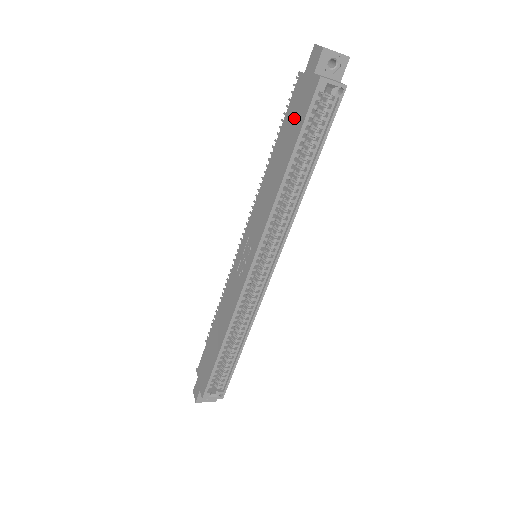
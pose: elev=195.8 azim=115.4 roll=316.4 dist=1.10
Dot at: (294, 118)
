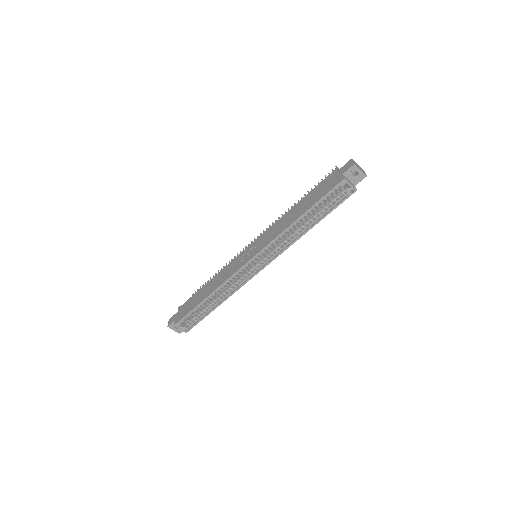
Dot at: (320, 191)
